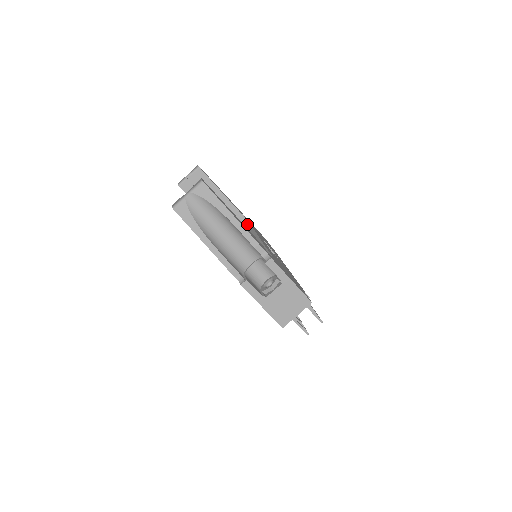
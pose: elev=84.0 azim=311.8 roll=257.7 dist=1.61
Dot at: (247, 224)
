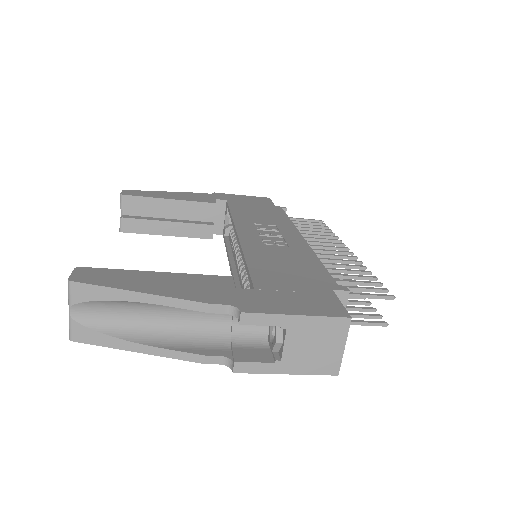
Dot at: occluded
